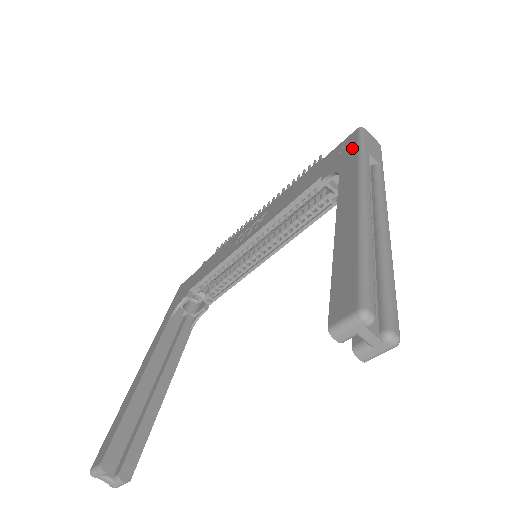
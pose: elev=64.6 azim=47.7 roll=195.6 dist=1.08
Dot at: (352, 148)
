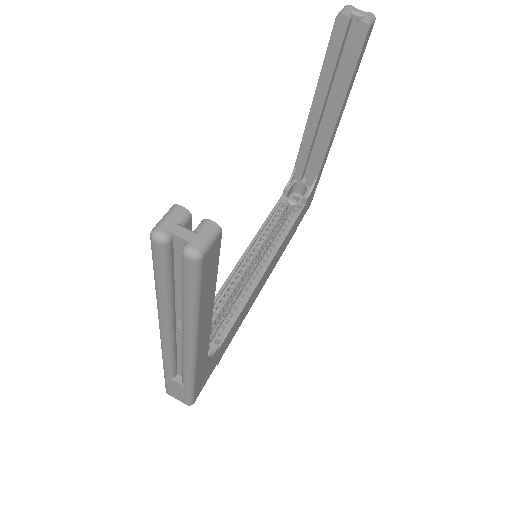
Dot at: occluded
